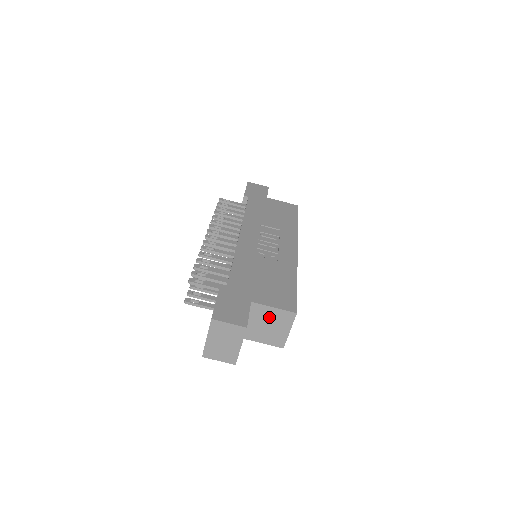
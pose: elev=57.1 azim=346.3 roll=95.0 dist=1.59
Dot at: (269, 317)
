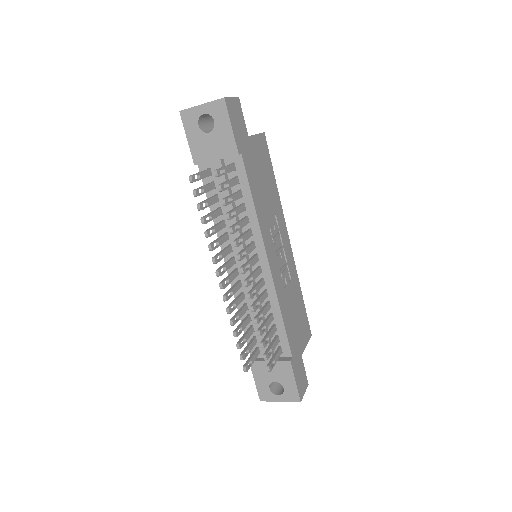
Dot at: occluded
